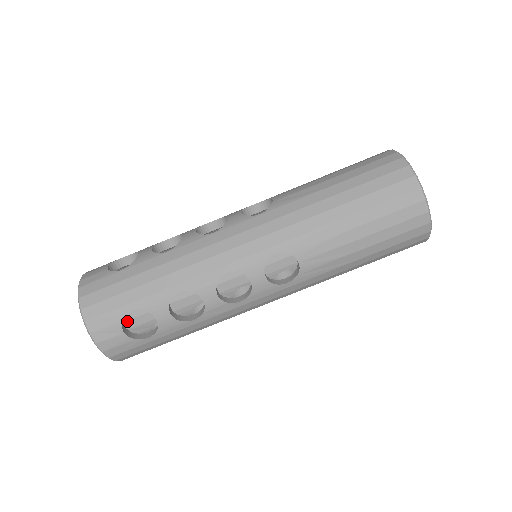
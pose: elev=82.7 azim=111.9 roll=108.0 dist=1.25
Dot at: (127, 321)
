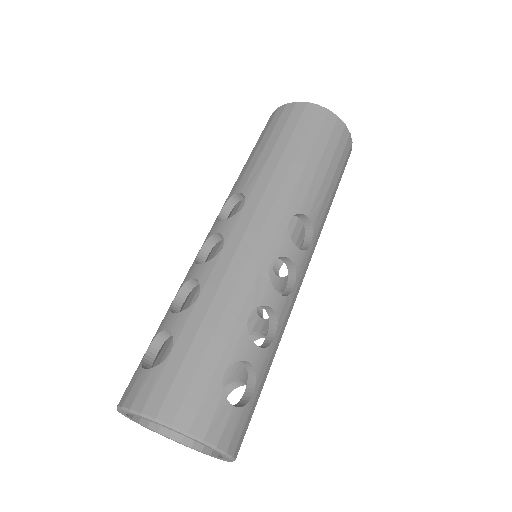
Dot at: occluded
